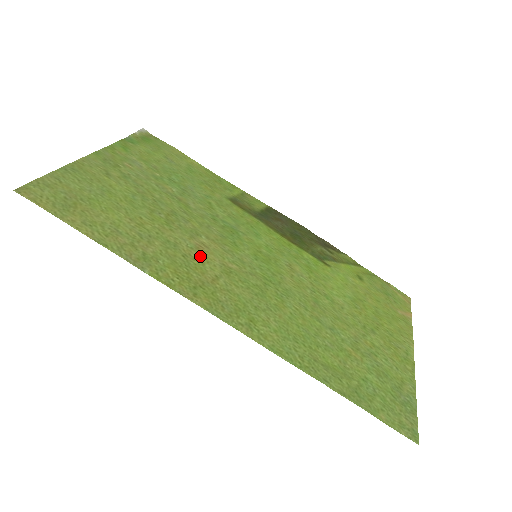
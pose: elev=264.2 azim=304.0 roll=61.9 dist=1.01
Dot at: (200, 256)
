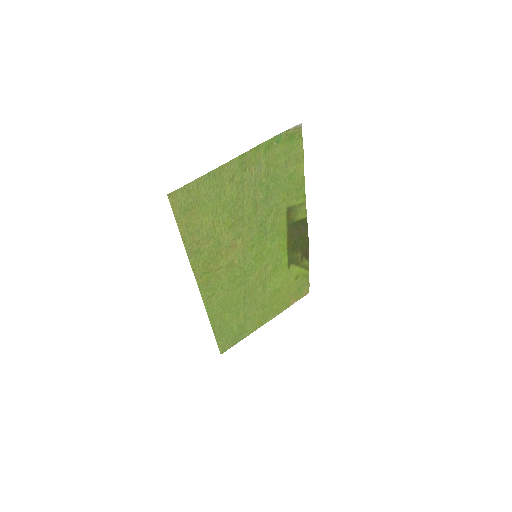
Dot at: (226, 253)
